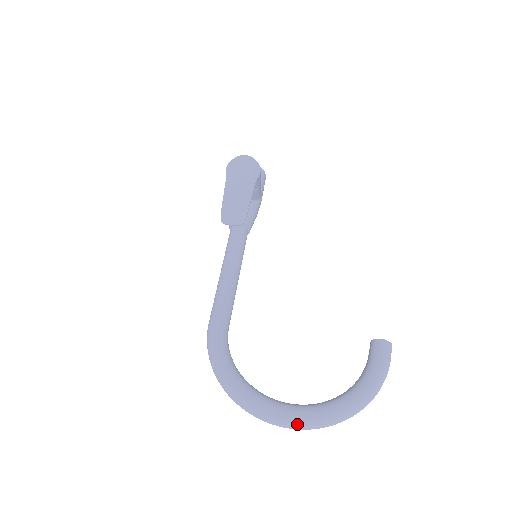
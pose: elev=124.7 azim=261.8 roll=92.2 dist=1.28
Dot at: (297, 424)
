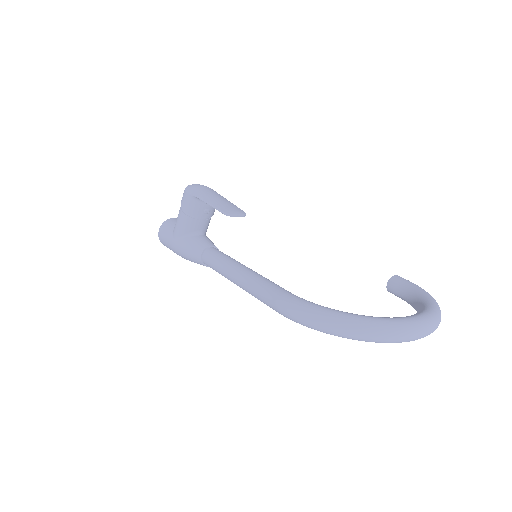
Dot at: (428, 324)
